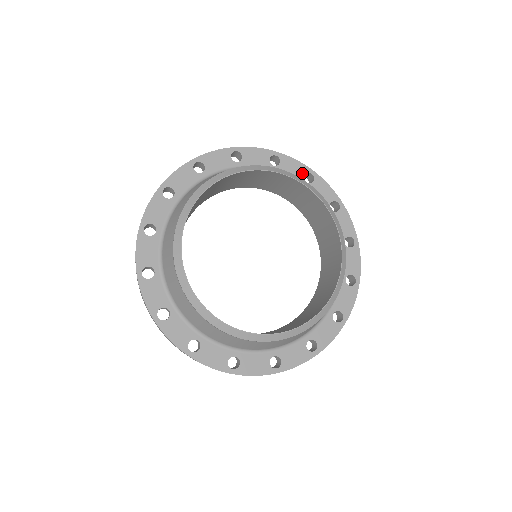
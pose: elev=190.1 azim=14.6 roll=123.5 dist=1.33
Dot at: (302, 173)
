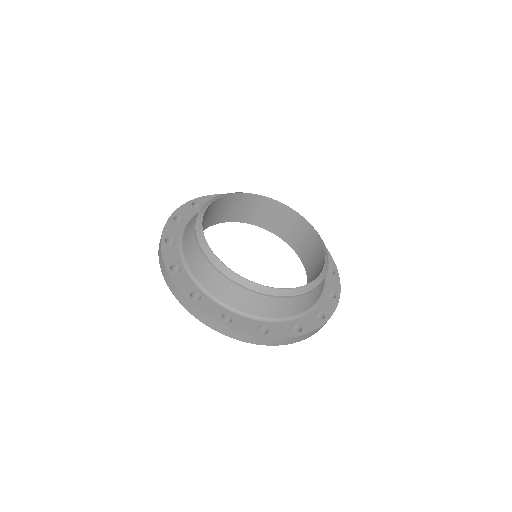
Dot at: occluded
